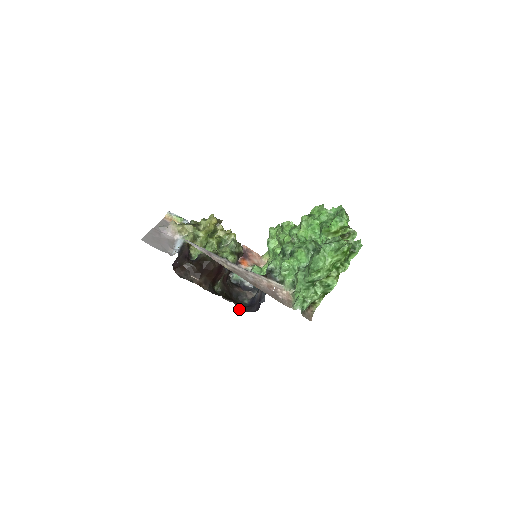
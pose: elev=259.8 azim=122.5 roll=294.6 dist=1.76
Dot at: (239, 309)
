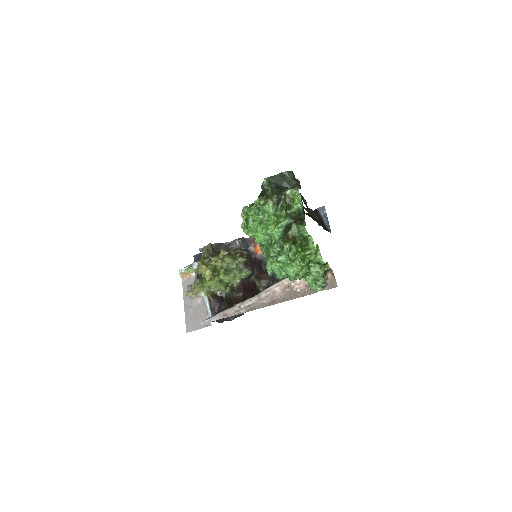
Dot at: occluded
